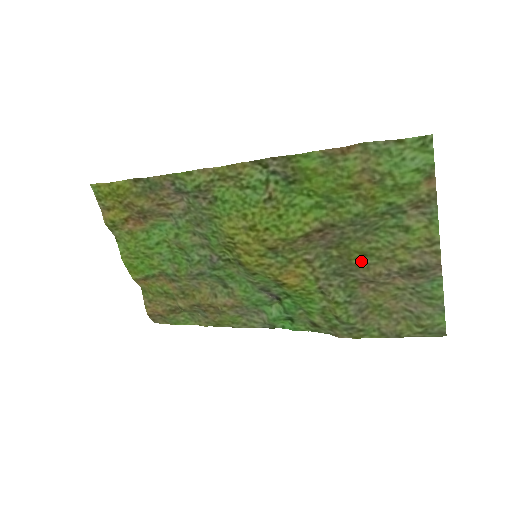
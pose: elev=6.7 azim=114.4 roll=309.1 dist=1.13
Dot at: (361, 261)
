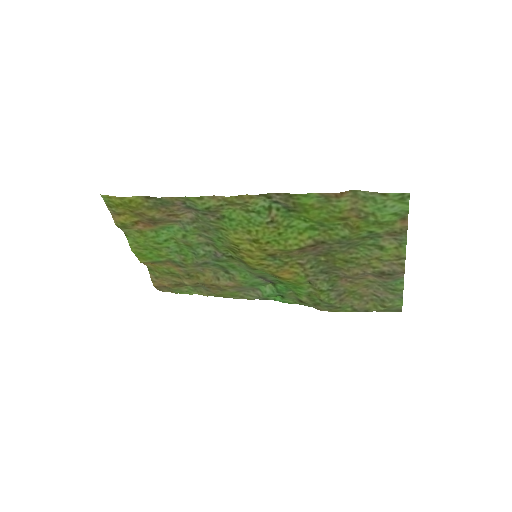
Dot at: (343, 265)
